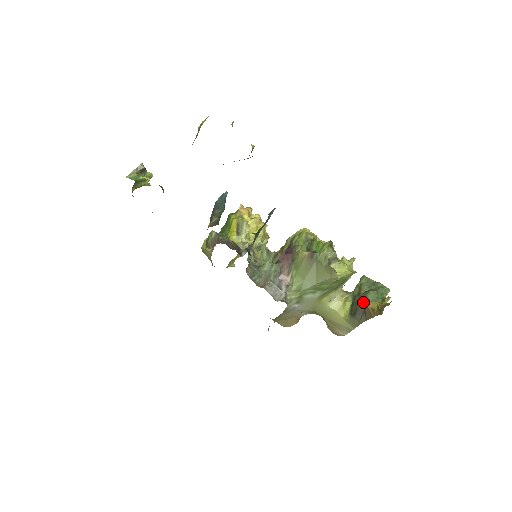
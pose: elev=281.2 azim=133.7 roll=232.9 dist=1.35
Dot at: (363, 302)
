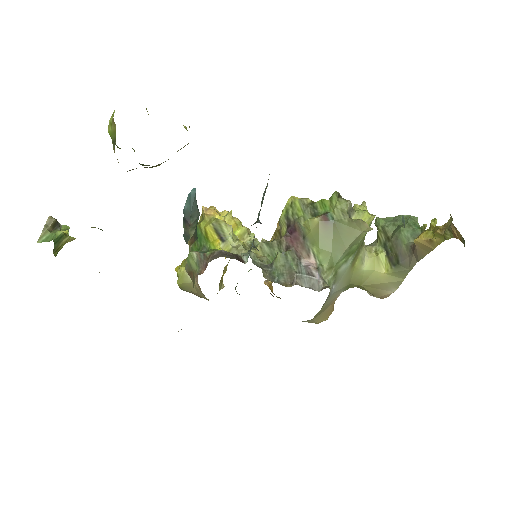
Dot at: (401, 243)
